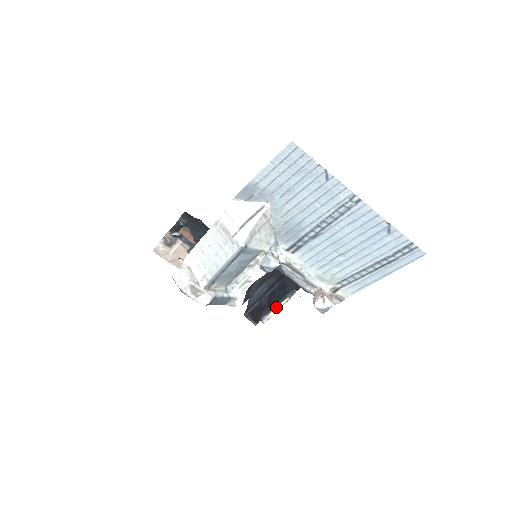
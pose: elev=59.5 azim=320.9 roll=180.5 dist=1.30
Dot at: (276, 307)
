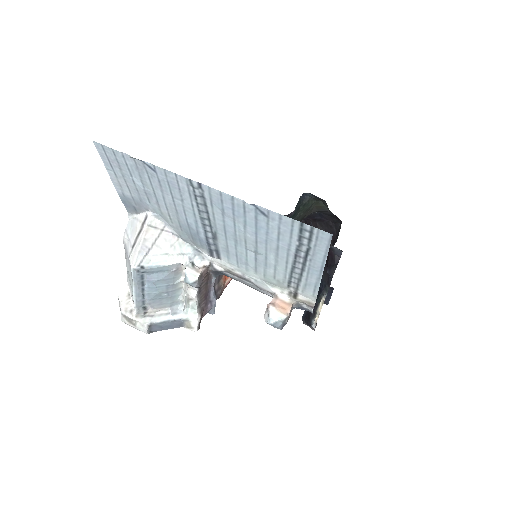
Dot at: (317, 309)
